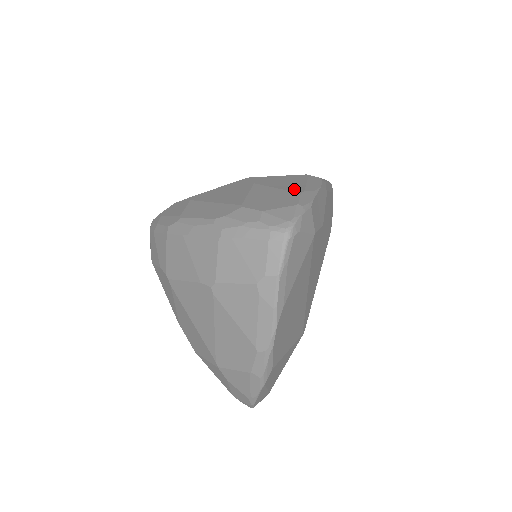
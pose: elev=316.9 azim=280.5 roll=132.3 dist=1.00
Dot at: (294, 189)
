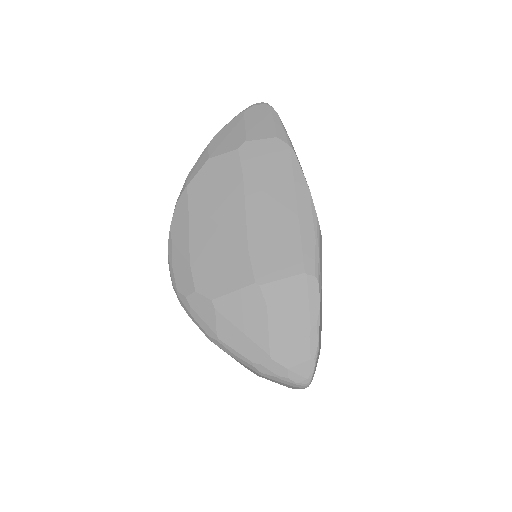
Dot at: (302, 325)
